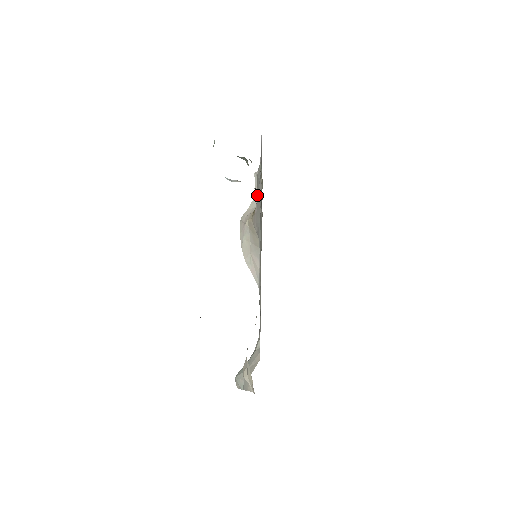
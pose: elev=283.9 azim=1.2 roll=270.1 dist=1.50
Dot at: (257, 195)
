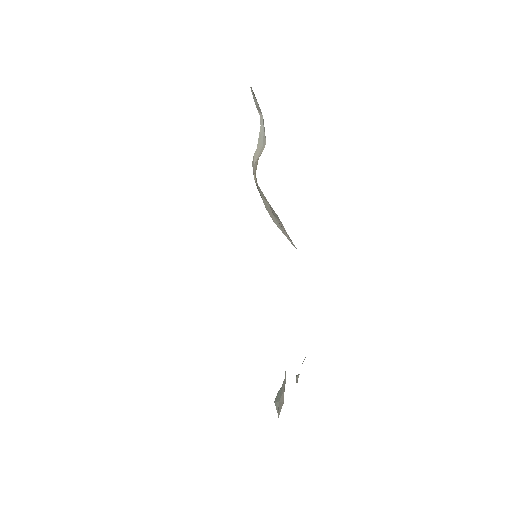
Dot at: occluded
